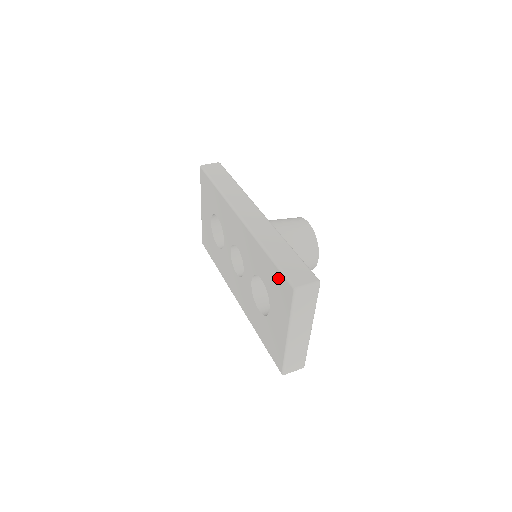
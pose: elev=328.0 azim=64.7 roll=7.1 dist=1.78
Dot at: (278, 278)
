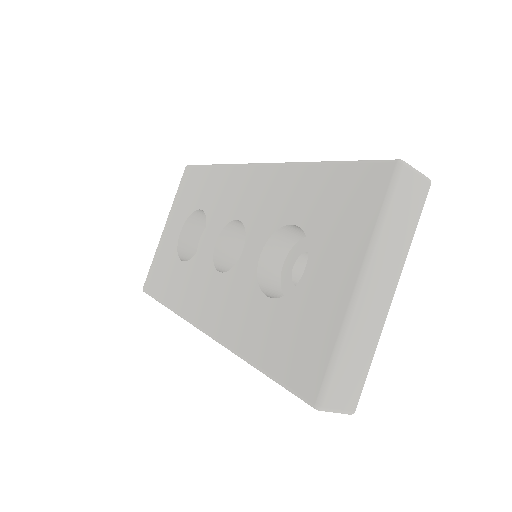
Dot at: (349, 179)
